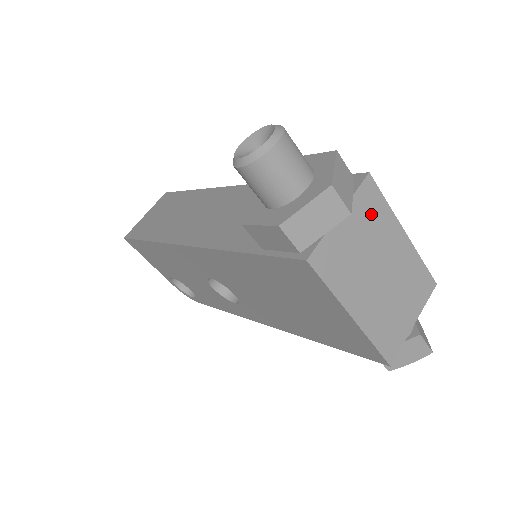
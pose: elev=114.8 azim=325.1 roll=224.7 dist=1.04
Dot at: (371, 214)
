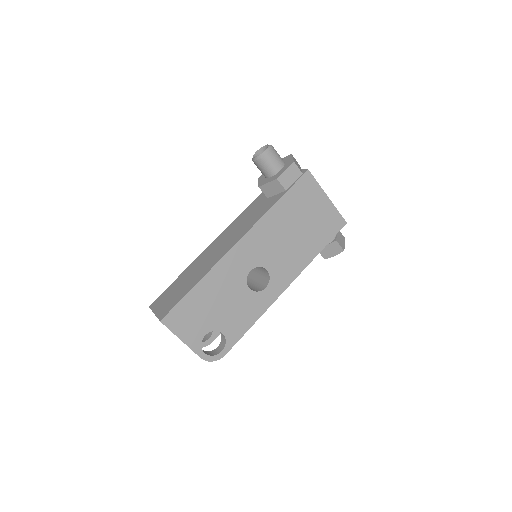
Dot at: occluded
